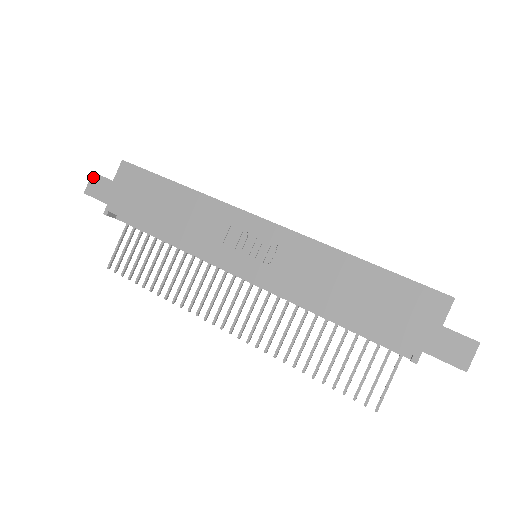
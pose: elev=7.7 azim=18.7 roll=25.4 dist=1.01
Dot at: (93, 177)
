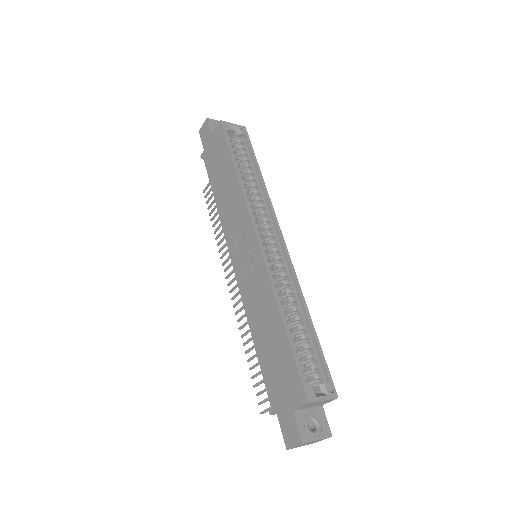
Dot at: (206, 122)
